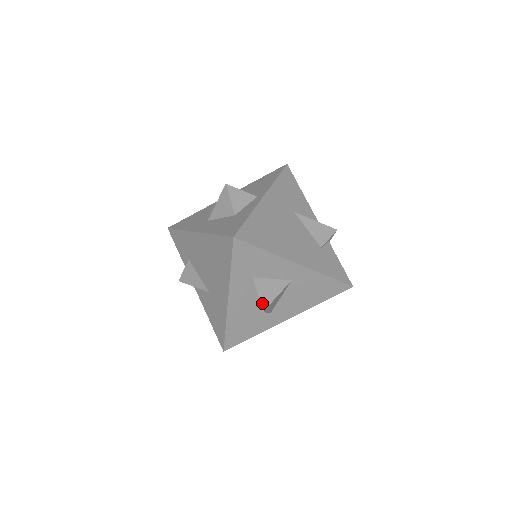
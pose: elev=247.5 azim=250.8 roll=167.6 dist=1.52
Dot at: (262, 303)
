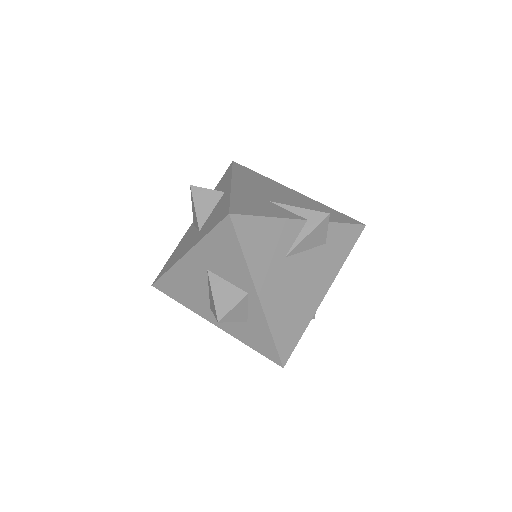
Dot at: occluded
